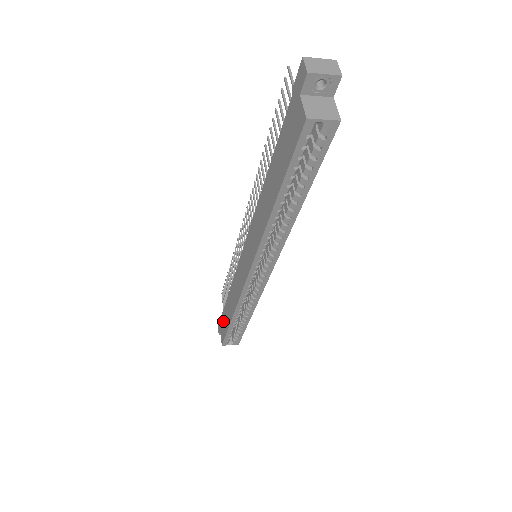
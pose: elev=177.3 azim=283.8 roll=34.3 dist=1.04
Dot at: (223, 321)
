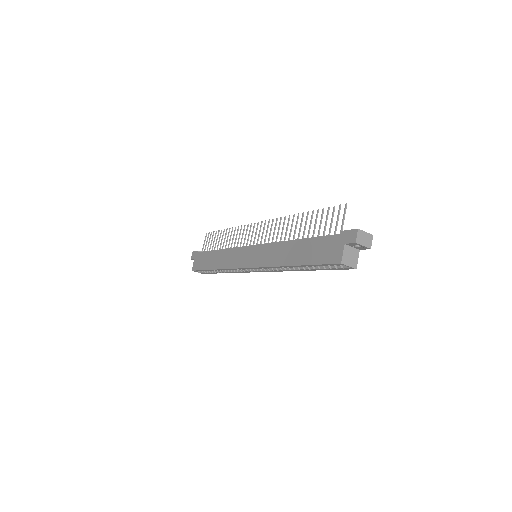
Dot at: (202, 258)
